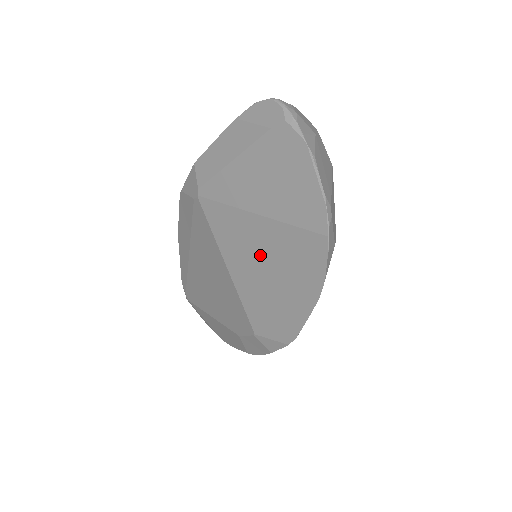
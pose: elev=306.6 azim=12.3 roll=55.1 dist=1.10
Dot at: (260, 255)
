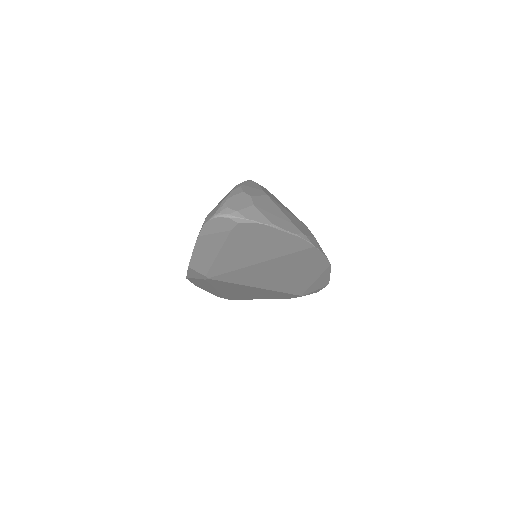
Dot at: (277, 273)
